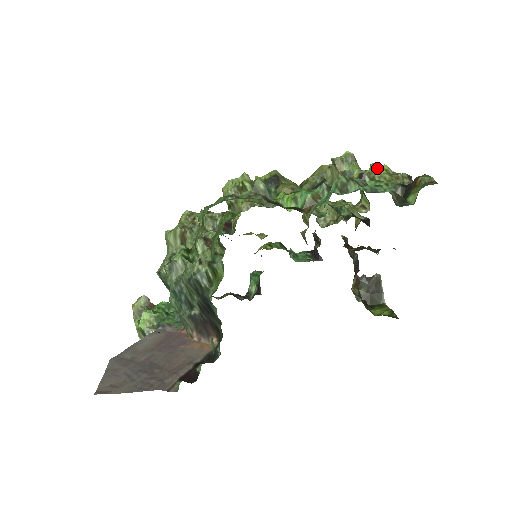
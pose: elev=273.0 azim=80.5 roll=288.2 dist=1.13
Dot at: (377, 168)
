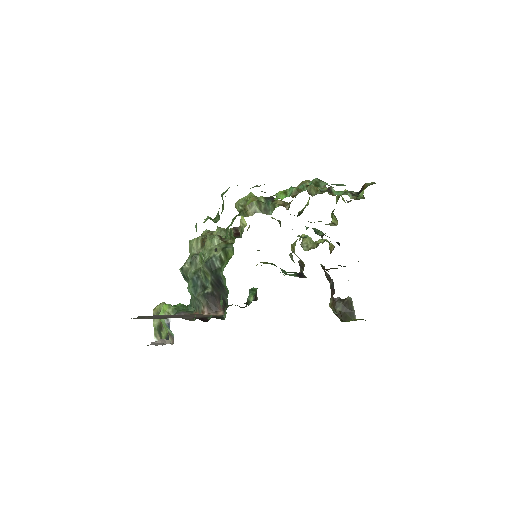
Dot at: occluded
